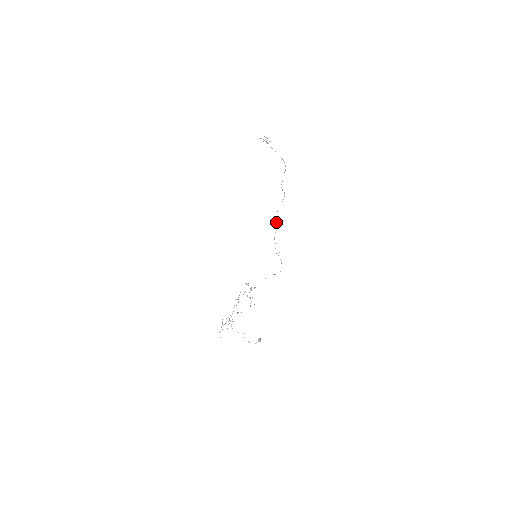
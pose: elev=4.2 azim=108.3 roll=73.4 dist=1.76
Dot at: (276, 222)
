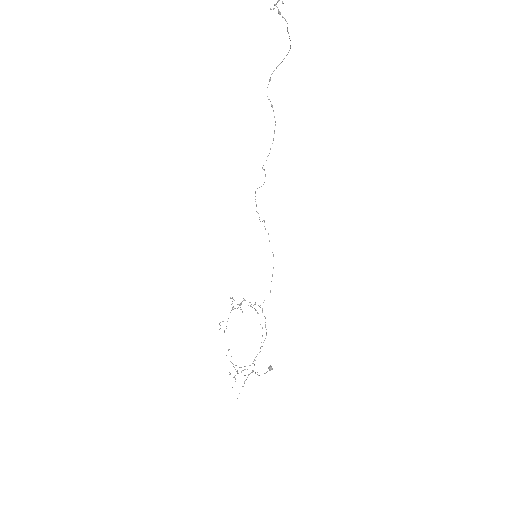
Dot at: occluded
